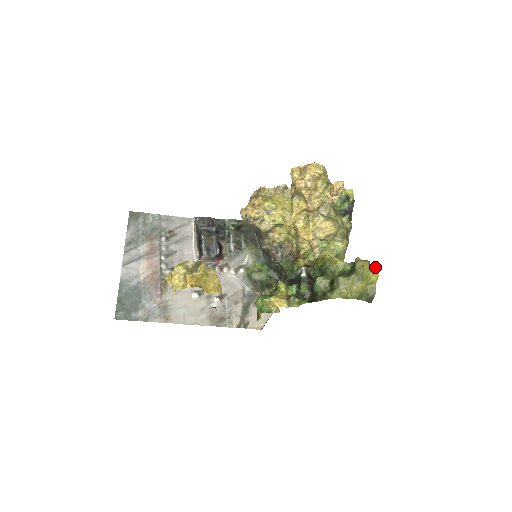
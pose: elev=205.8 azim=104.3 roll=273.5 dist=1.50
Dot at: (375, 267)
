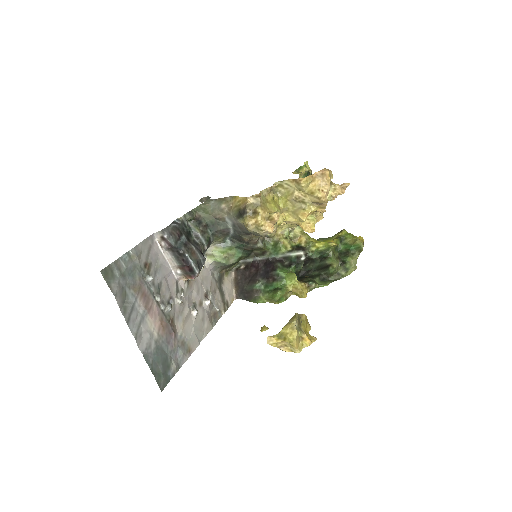
Dot at: (362, 239)
